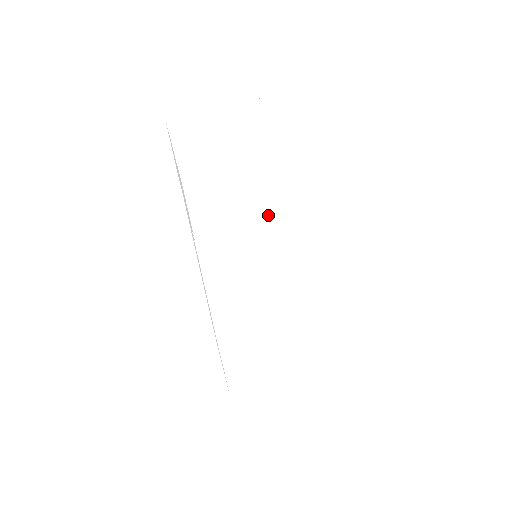
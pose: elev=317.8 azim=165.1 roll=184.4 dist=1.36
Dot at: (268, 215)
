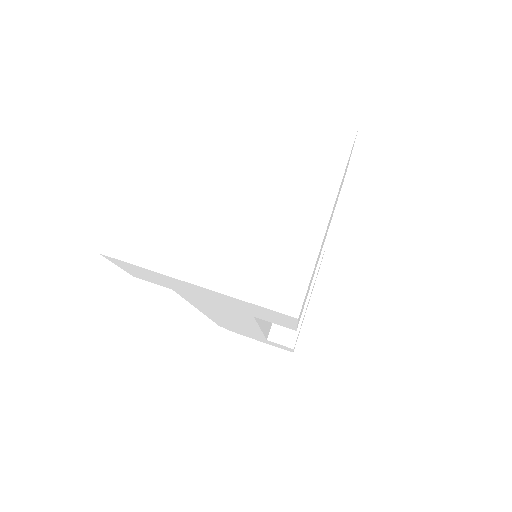
Dot at: occluded
